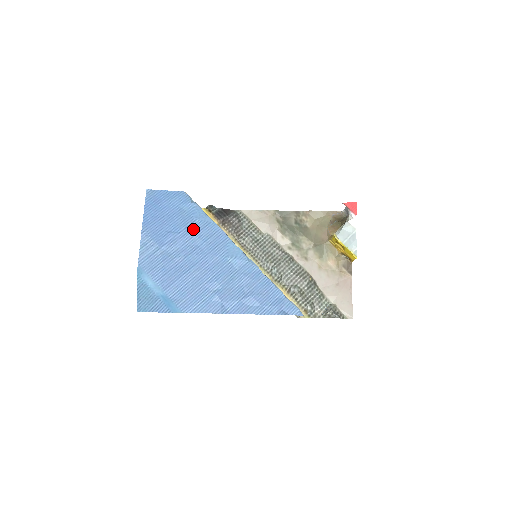
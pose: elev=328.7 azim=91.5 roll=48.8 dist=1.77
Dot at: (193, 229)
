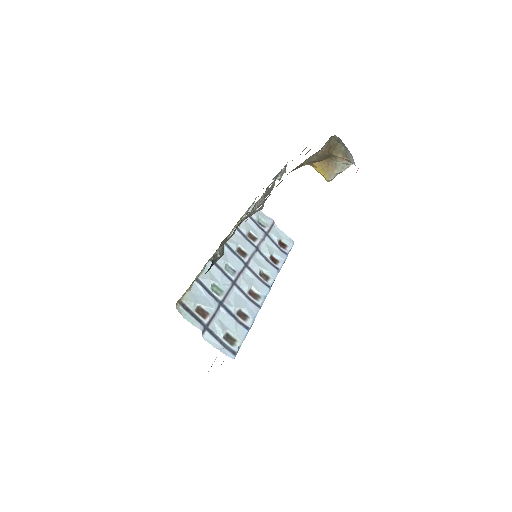
Dot at: occluded
